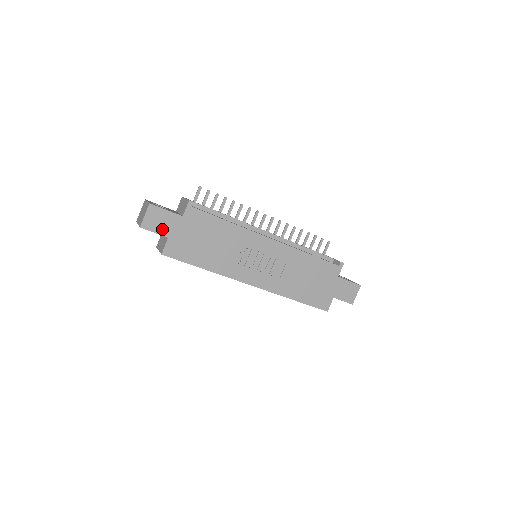
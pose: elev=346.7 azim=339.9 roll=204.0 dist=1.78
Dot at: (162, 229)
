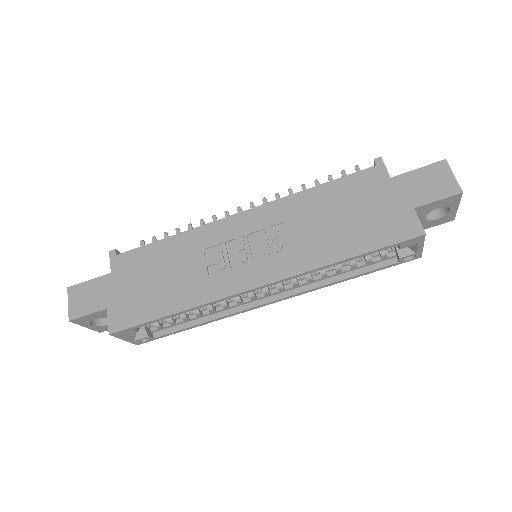
Dot at: (95, 304)
